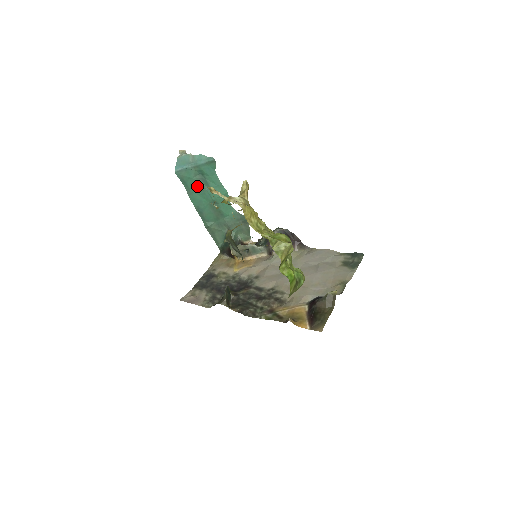
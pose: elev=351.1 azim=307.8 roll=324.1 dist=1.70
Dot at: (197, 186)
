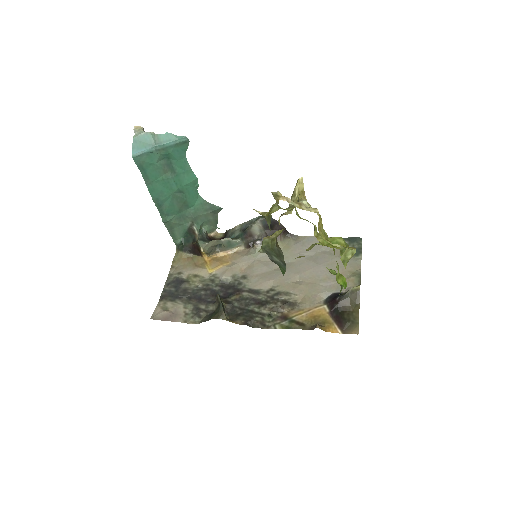
Dot at: (159, 173)
